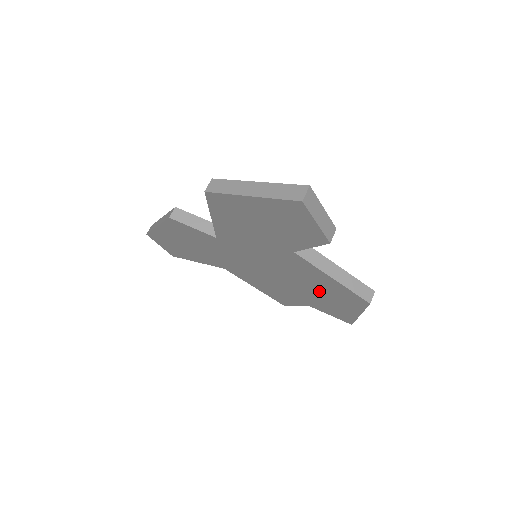
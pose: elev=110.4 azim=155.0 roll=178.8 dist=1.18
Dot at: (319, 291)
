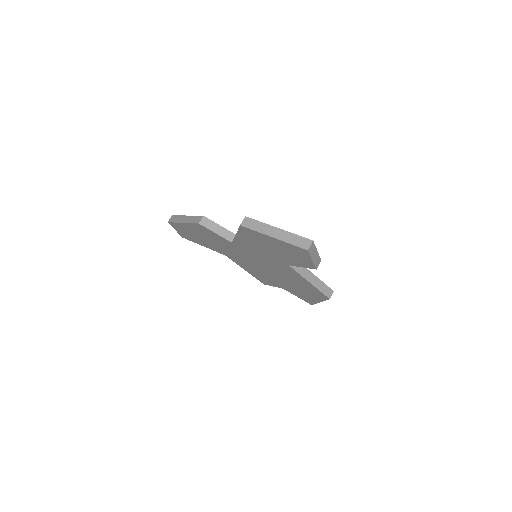
Dot at: (296, 285)
